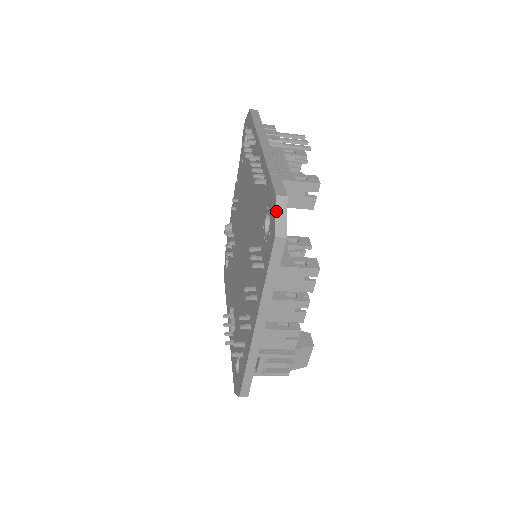
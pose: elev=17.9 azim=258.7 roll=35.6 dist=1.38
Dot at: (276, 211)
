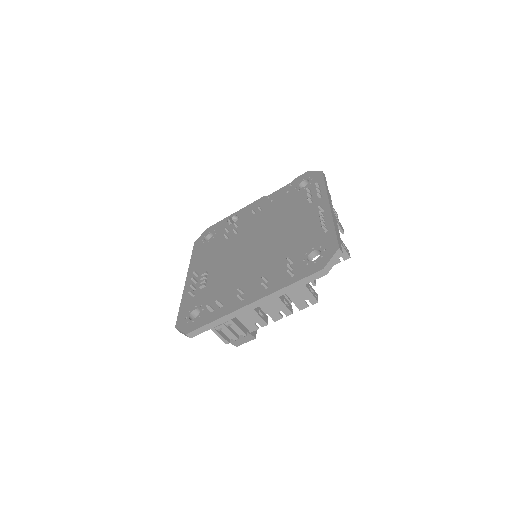
Dot at: (333, 256)
